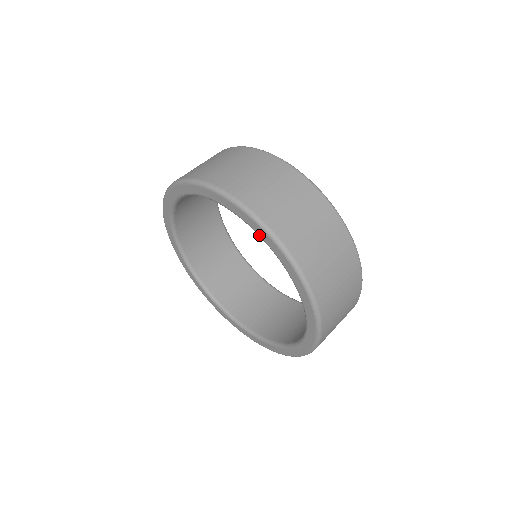
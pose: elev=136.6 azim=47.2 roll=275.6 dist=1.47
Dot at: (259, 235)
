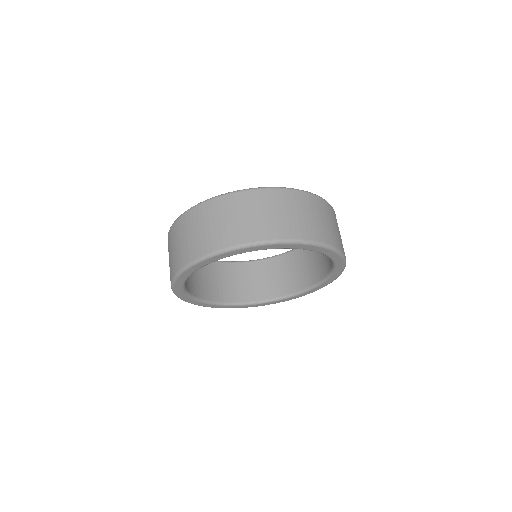
Dot at: occluded
